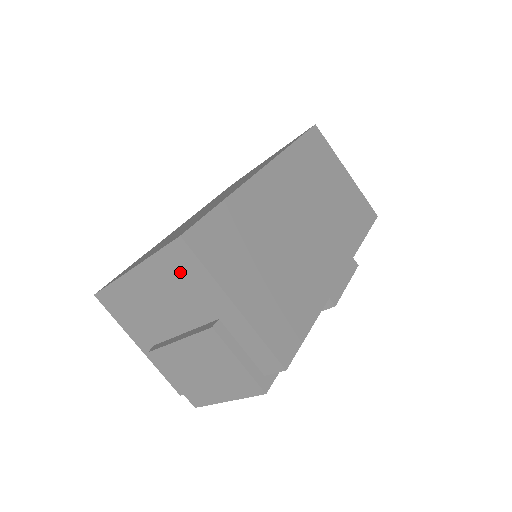
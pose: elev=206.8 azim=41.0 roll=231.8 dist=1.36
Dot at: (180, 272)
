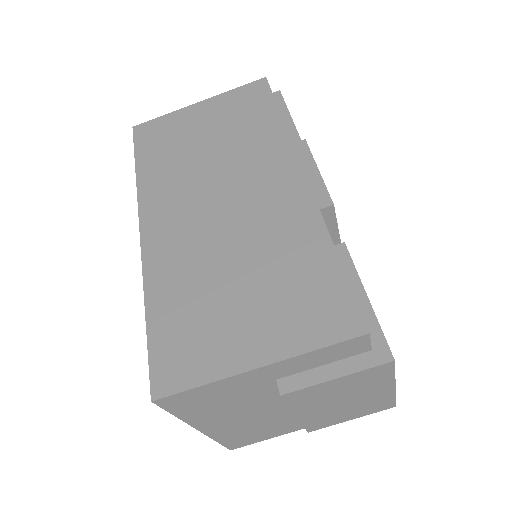
Dot at: (204, 403)
